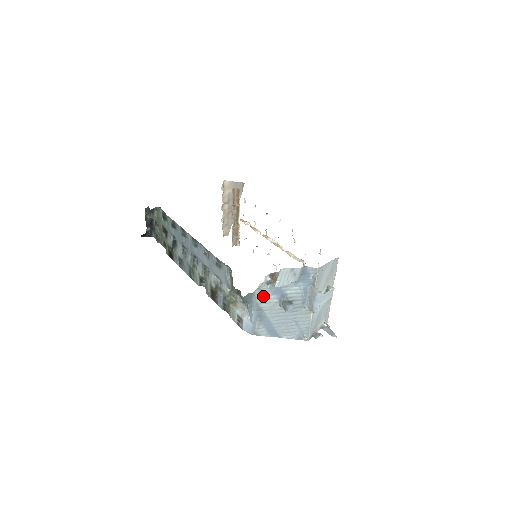
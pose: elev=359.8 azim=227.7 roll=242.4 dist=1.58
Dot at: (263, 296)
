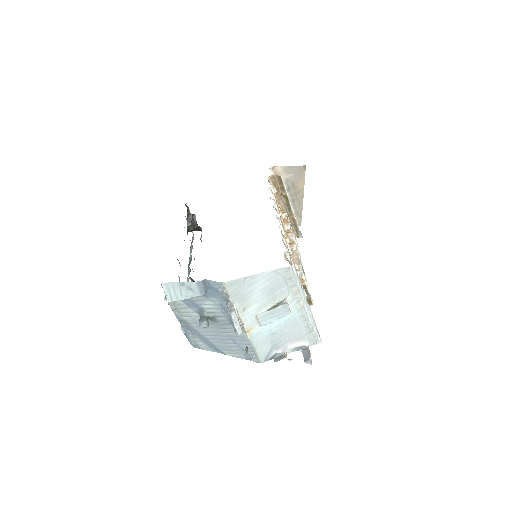
Dot at: (180, 308)
